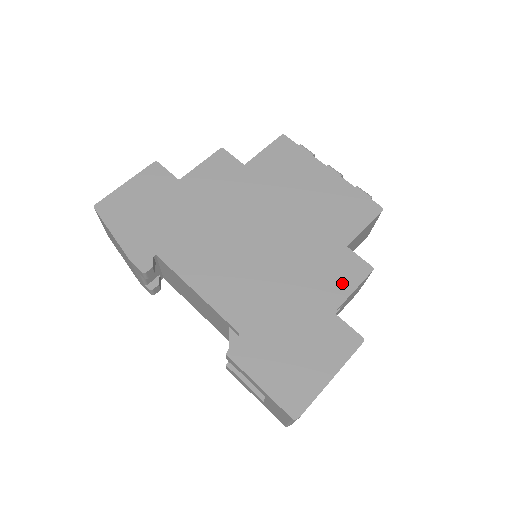
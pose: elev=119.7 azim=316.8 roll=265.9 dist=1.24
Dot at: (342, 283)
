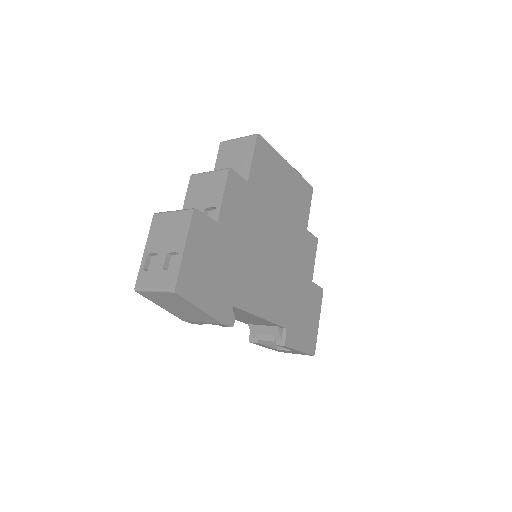
Dot at: (311, 259)
